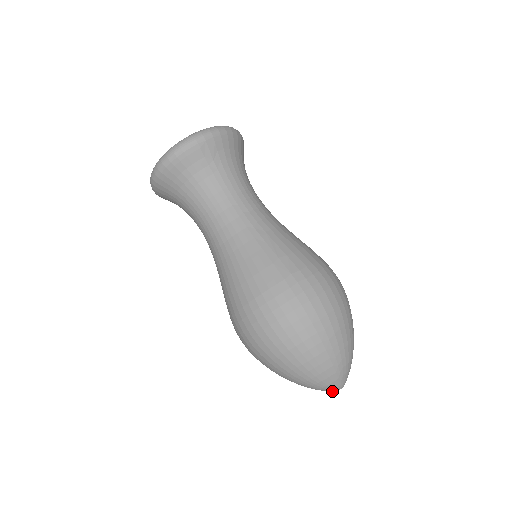
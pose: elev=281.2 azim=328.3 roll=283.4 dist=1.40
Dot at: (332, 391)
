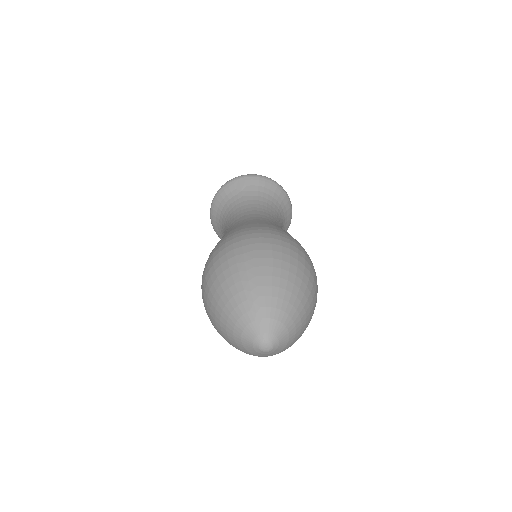
Dot at: (256, 346)
